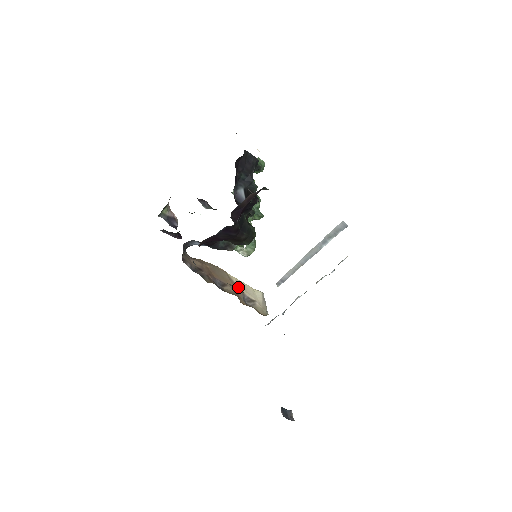
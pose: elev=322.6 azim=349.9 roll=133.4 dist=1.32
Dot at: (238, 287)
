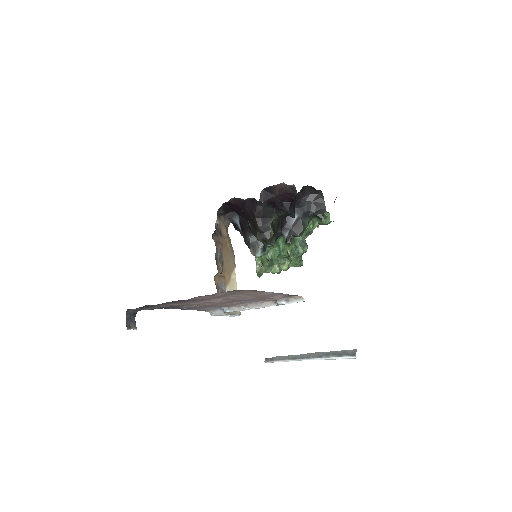
Dot at: (229, 279)
